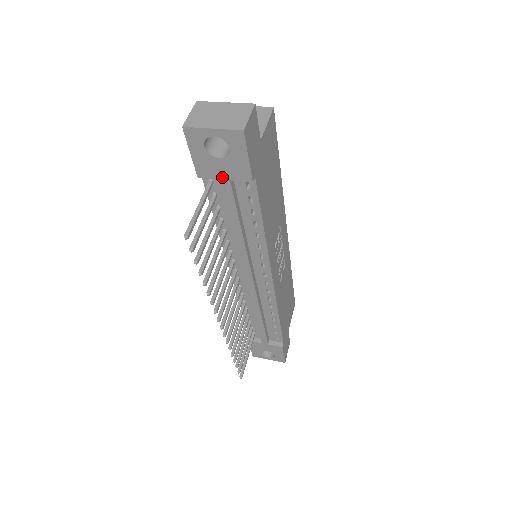
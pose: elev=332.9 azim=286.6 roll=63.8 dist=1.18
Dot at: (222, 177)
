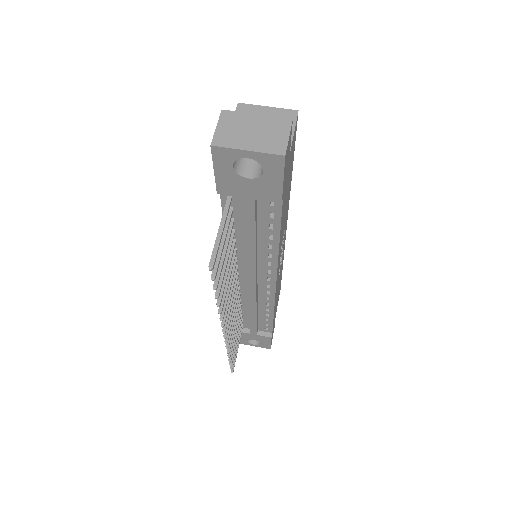
Dot at: (246, 196)
